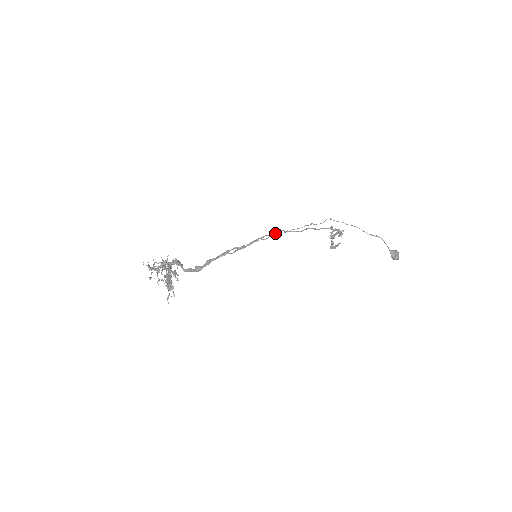
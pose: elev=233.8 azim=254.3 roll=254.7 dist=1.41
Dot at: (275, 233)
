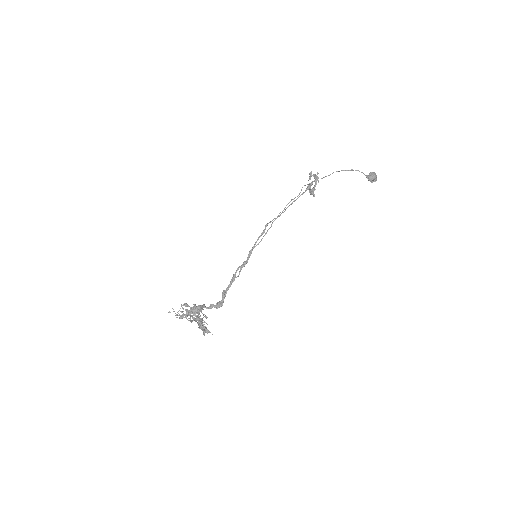
Dot at: (265, 233)
